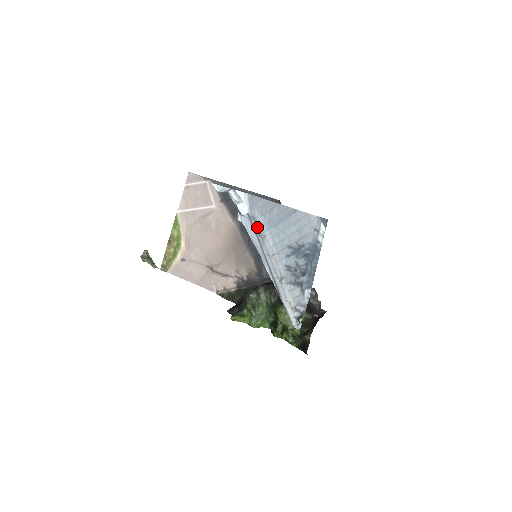
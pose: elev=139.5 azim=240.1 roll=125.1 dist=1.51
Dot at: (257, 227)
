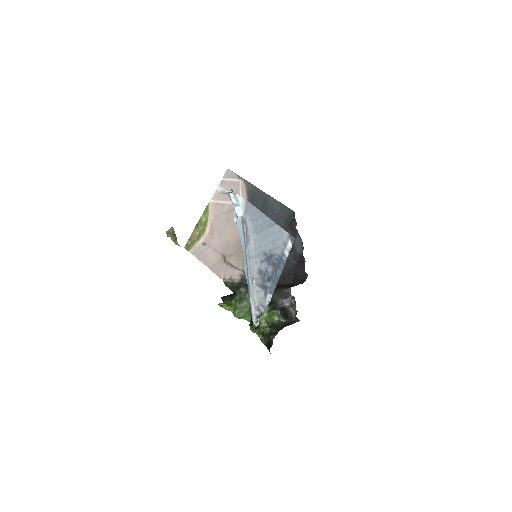
Dot at: (246, 230)
